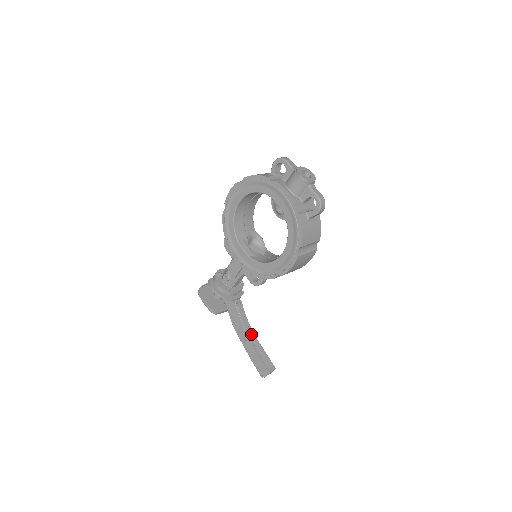
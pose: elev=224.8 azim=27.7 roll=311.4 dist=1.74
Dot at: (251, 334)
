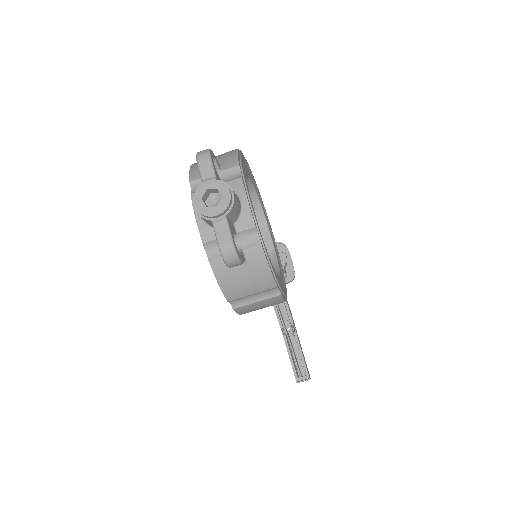
Dot at: (290, 328)
